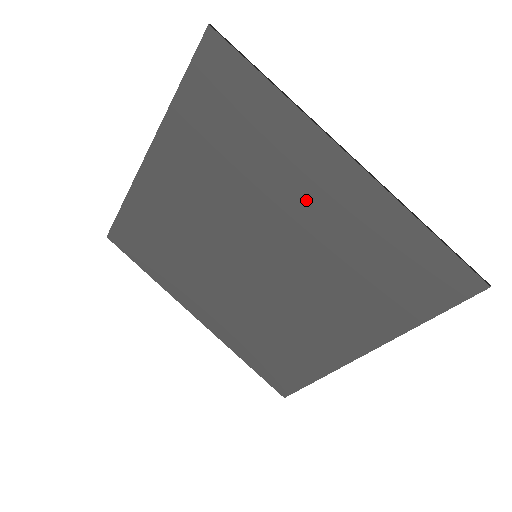
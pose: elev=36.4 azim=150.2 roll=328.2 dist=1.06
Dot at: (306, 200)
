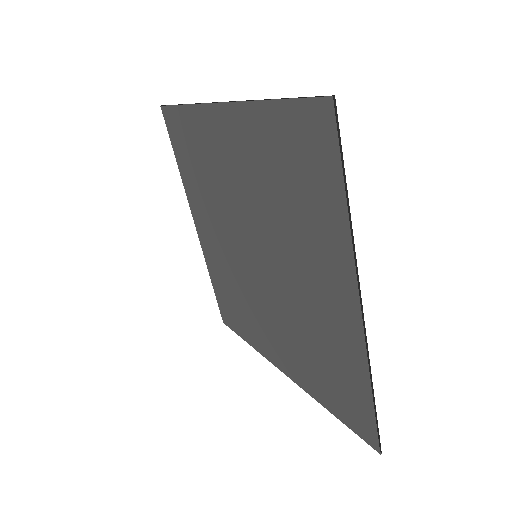
Dot at: (311, 282)
